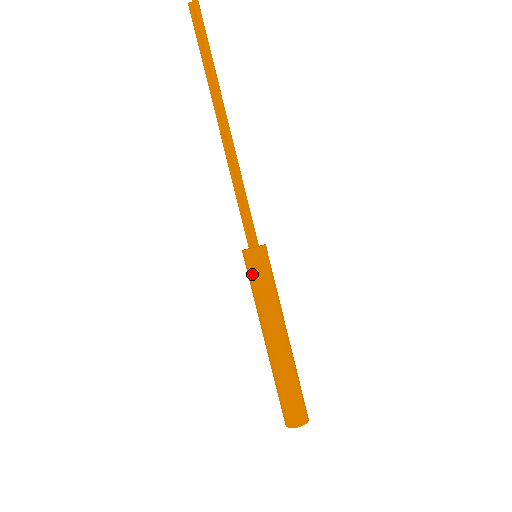
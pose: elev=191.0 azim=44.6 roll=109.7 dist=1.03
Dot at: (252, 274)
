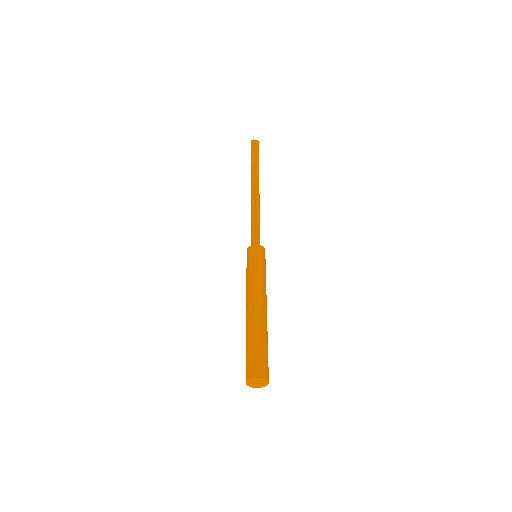
Dot at: (258, 259)
